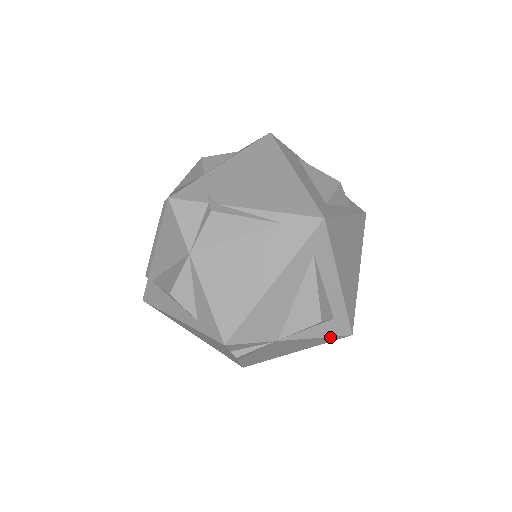
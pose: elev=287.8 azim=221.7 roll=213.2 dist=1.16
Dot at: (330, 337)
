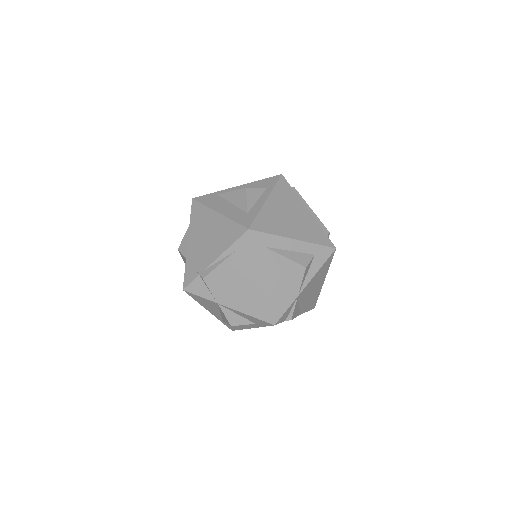
Dot at: (325, 263)
